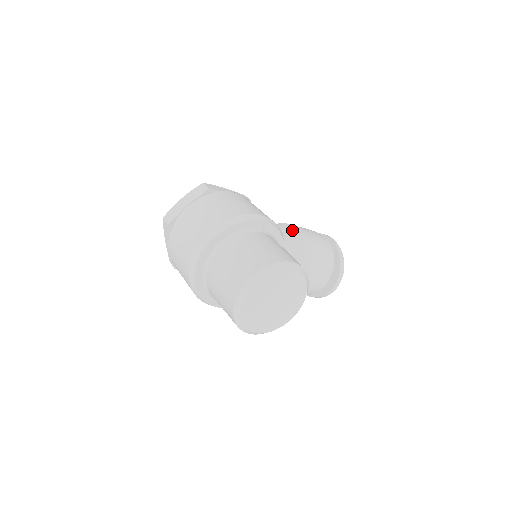
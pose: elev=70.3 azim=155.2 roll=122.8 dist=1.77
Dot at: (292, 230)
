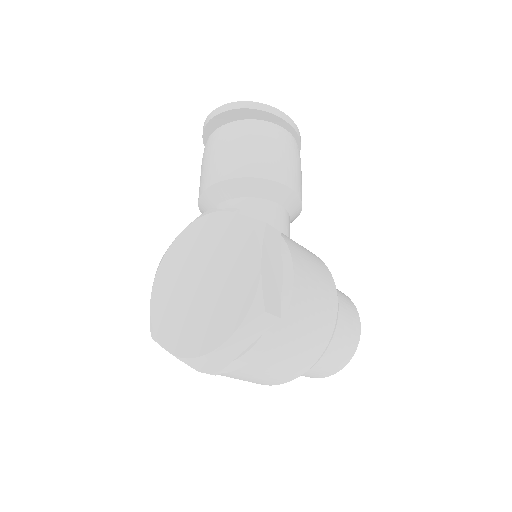
Dot at: (293, 198)
